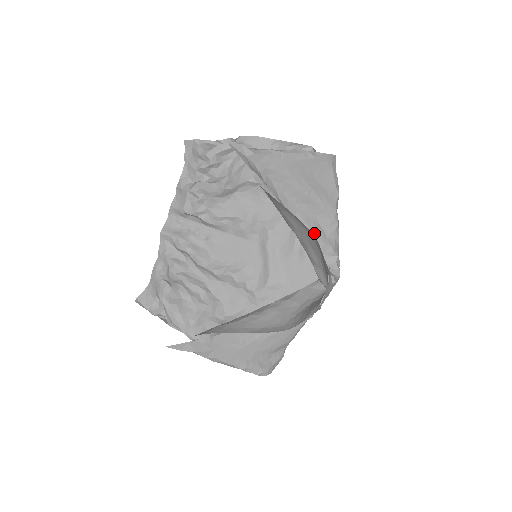
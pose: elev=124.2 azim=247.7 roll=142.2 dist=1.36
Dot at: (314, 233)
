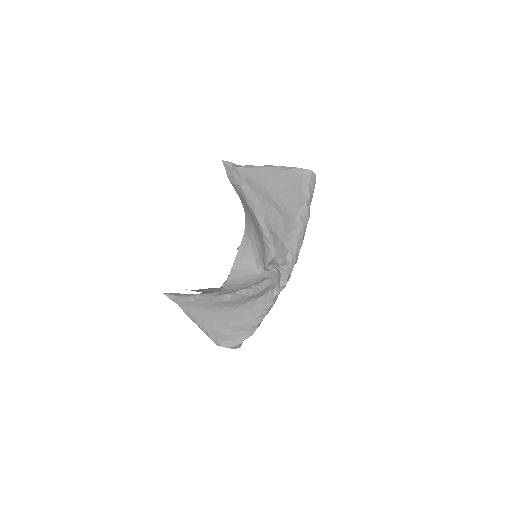
Dot at: (274, 230)
